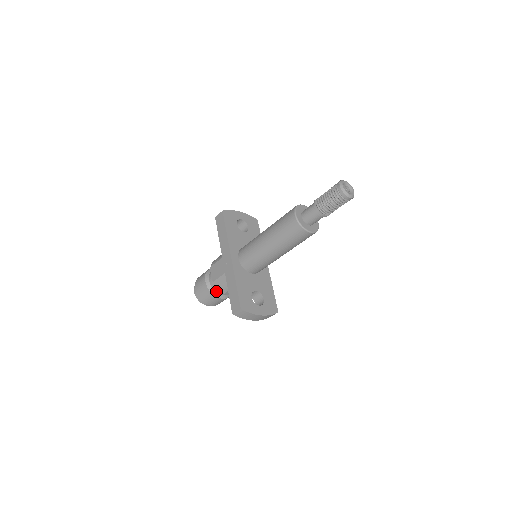
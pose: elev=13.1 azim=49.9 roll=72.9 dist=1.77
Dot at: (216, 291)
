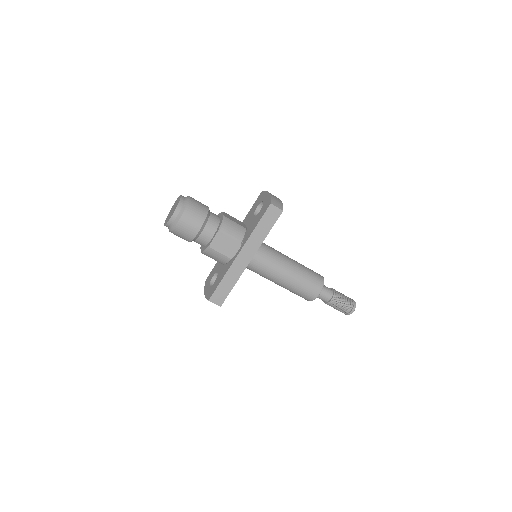
Dot at: (196, 241)
